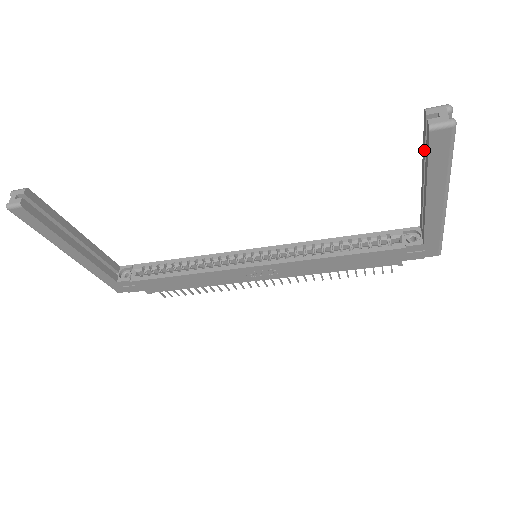
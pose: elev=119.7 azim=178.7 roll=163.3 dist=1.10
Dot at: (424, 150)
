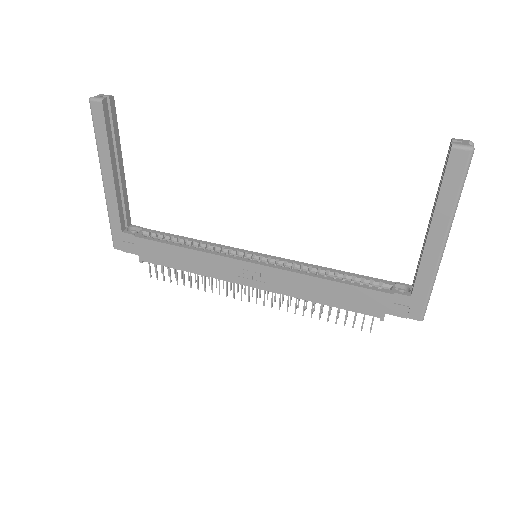
Dot at: (440, 181)
